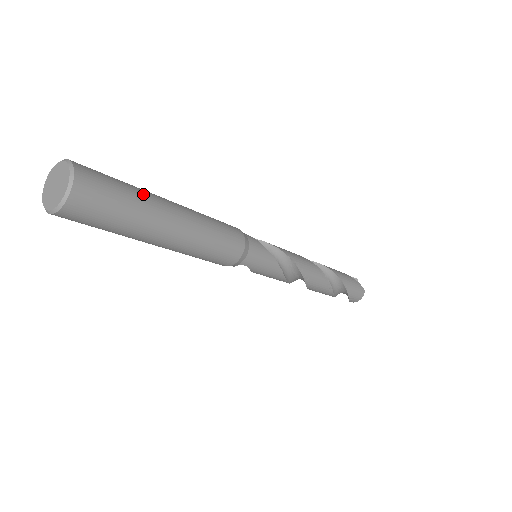
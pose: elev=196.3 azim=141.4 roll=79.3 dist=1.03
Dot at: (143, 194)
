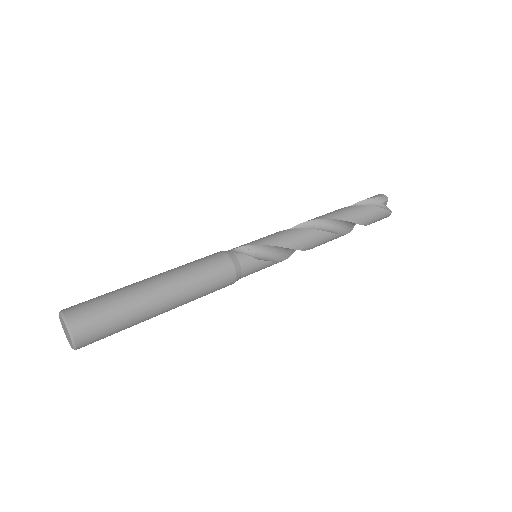
Dot at: (131, 307)
